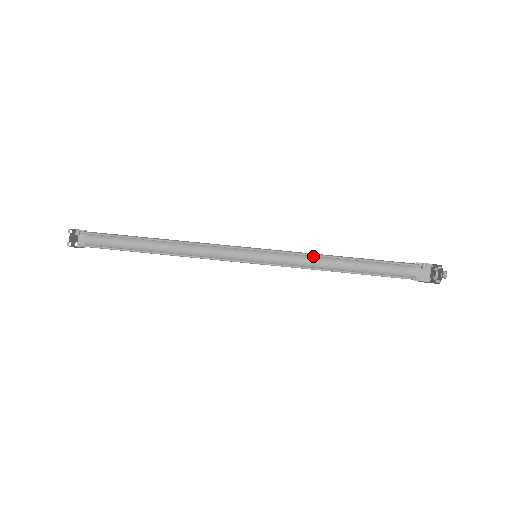
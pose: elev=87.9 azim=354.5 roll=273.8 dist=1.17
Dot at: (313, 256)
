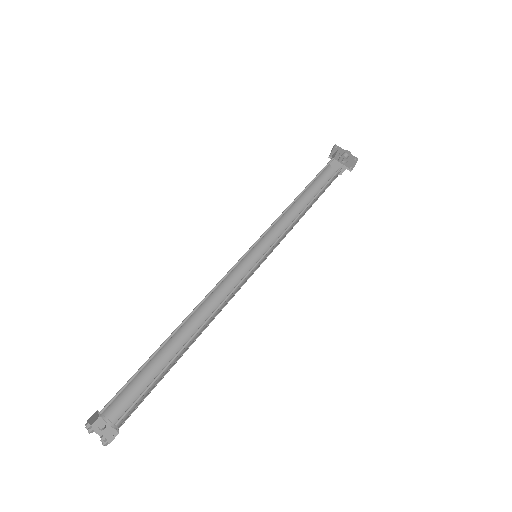
Dot at: occluded
